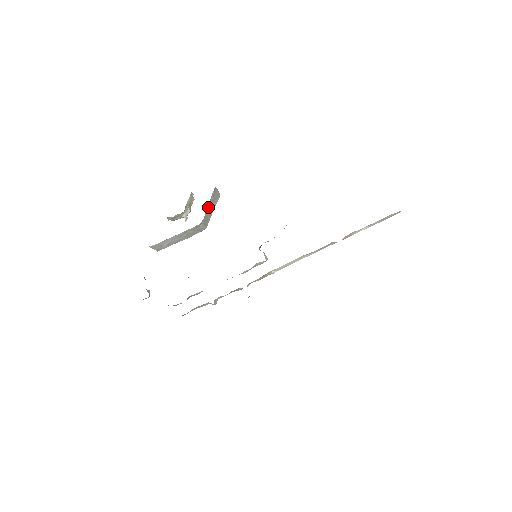
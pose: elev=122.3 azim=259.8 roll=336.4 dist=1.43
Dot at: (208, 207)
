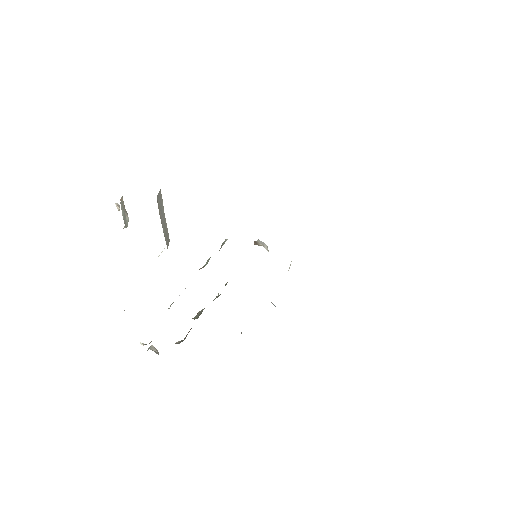
Dot at: (162, 227)
